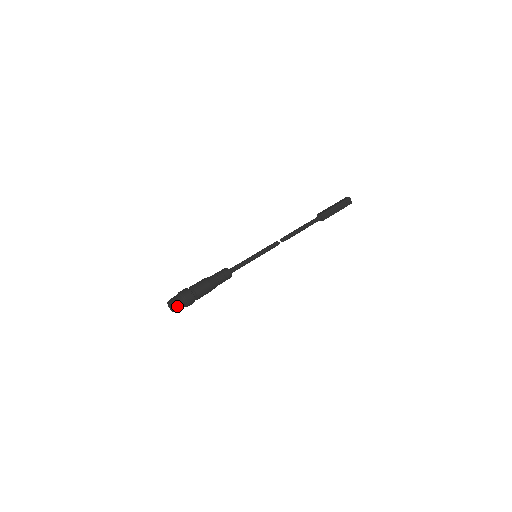
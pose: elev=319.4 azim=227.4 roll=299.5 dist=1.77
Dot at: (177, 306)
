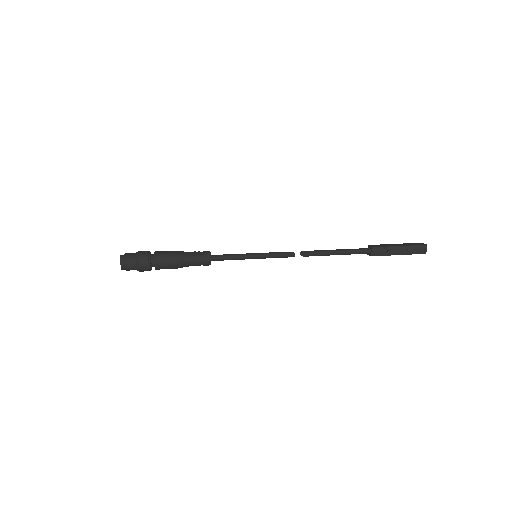
Dot at: (125, 264)
